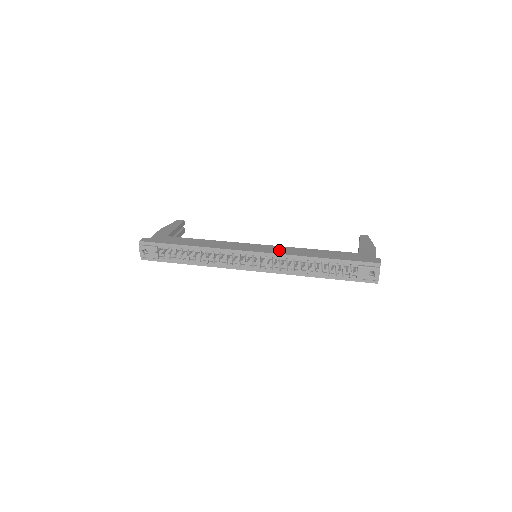
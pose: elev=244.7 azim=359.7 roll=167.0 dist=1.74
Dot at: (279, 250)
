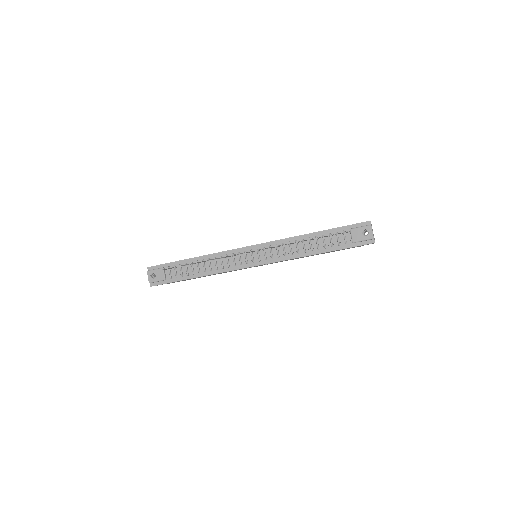
Dot at: occluded
